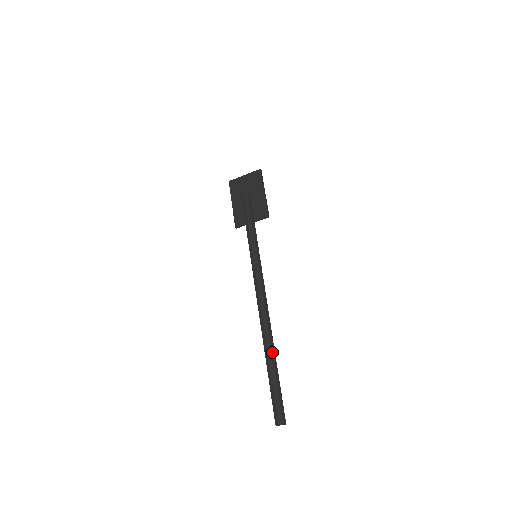
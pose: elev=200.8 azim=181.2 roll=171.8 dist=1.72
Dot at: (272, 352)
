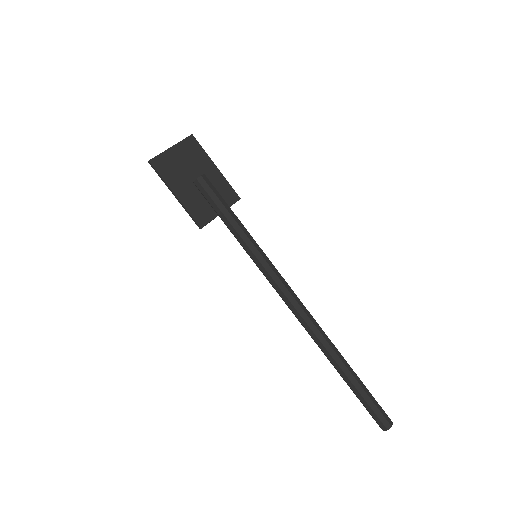
Dot at: occluded
